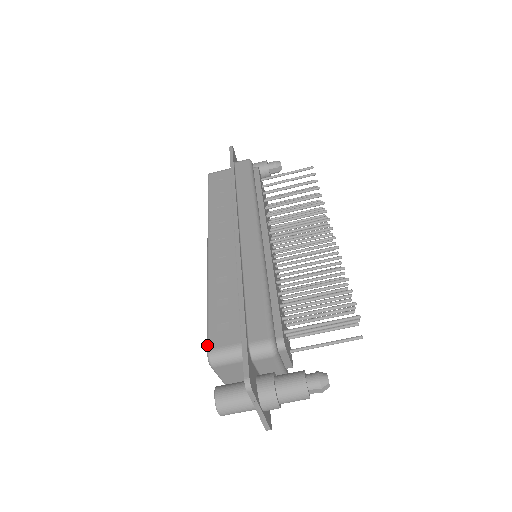
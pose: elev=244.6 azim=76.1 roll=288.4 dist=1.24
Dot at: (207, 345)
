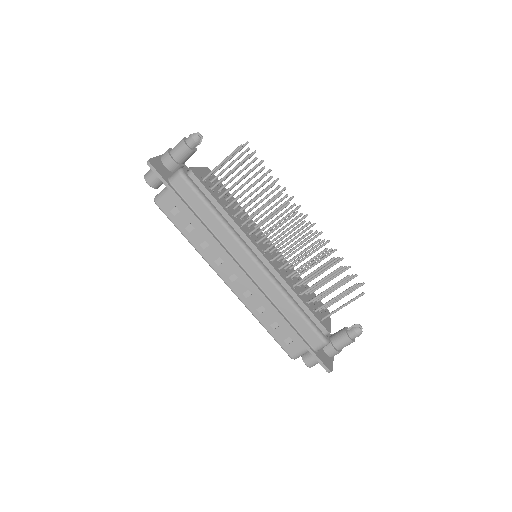
Dot at: occluded
